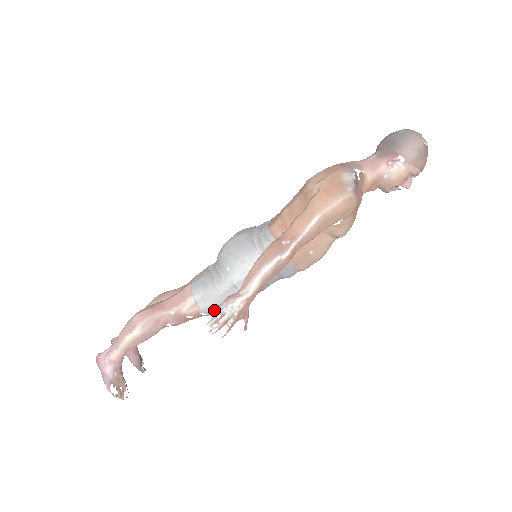
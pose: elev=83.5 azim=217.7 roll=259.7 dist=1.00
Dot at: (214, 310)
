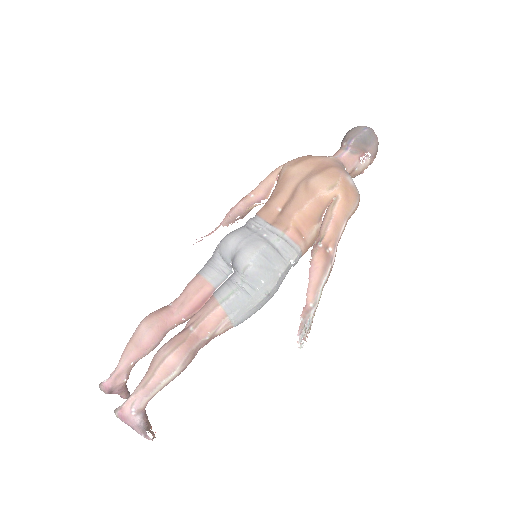
Dot at: (301, 330)
